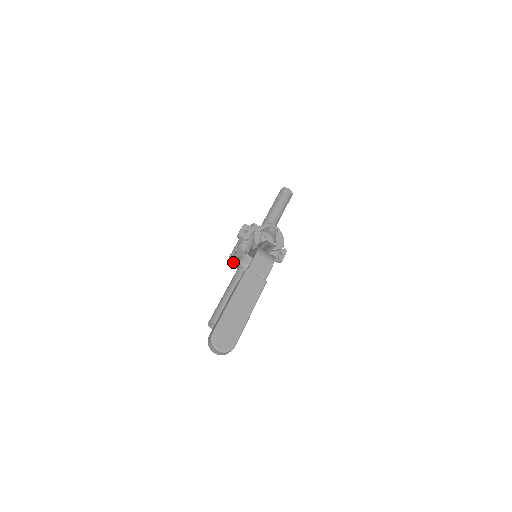
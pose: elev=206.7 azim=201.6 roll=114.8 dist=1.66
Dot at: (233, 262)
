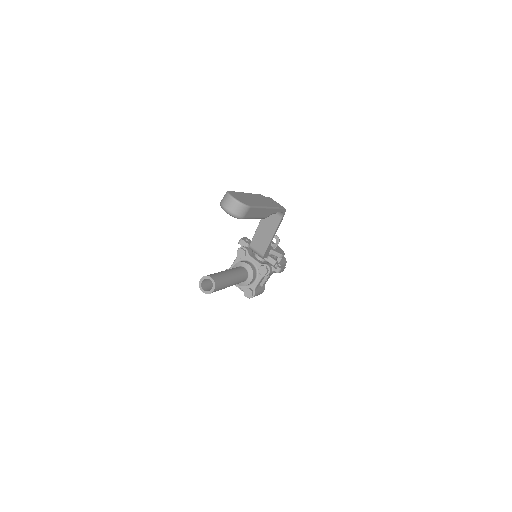
Dot at: occluded
